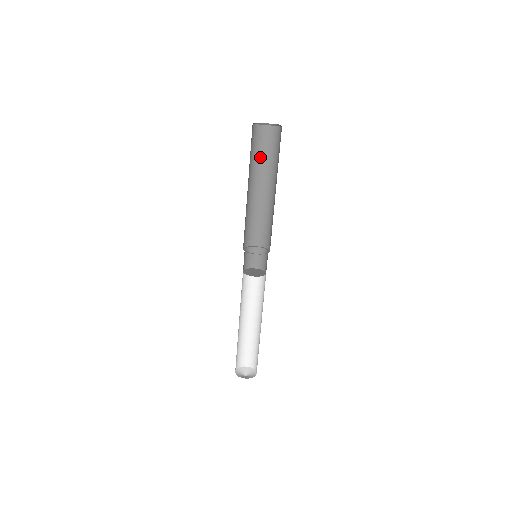
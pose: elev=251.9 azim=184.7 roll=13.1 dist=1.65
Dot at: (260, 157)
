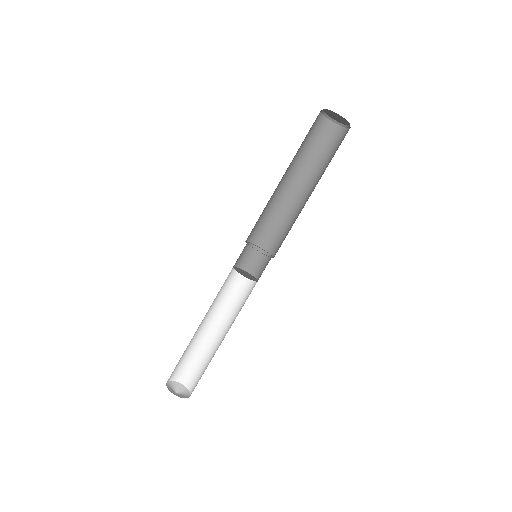
Dot at: (306, 149)
